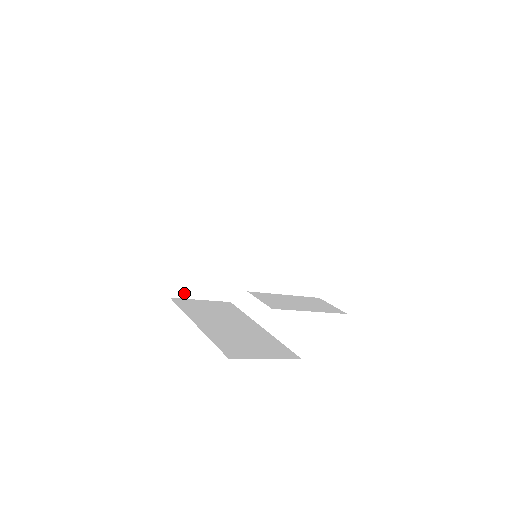
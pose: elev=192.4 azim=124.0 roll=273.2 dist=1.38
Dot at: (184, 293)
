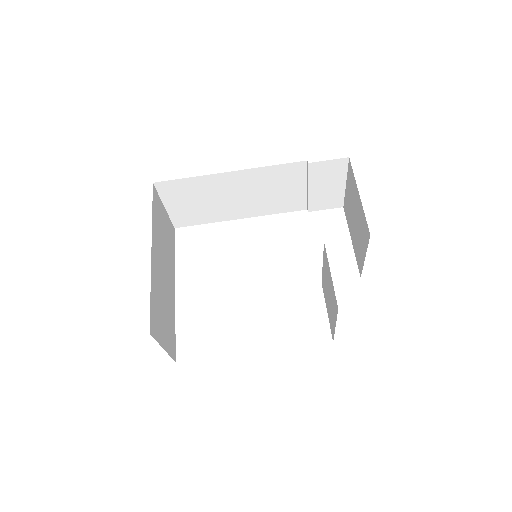
Dot at: (155, 333)
